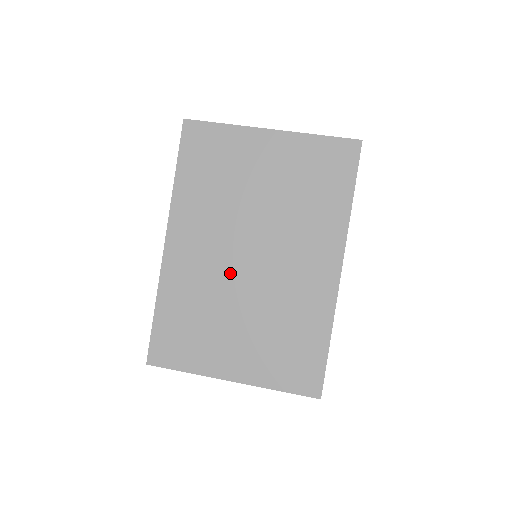
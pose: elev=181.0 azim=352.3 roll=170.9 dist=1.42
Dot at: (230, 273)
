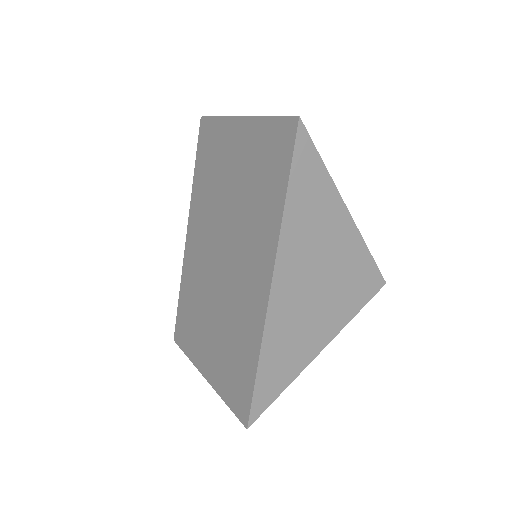
Dot at: (211, 270)
